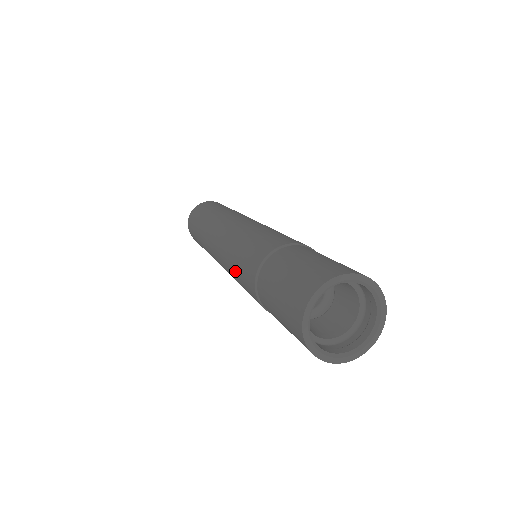
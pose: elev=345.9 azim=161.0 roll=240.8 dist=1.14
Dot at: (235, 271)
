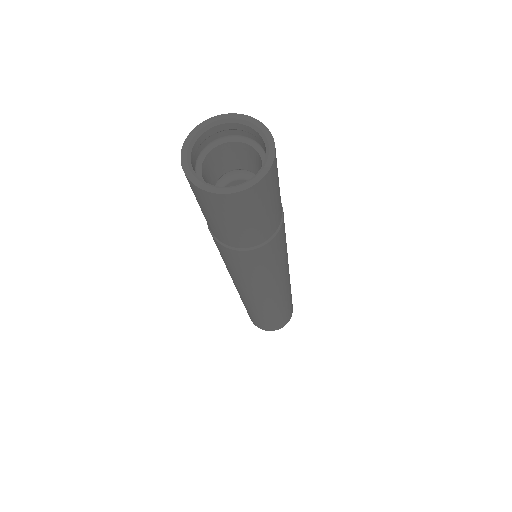
Dot at: occluded
